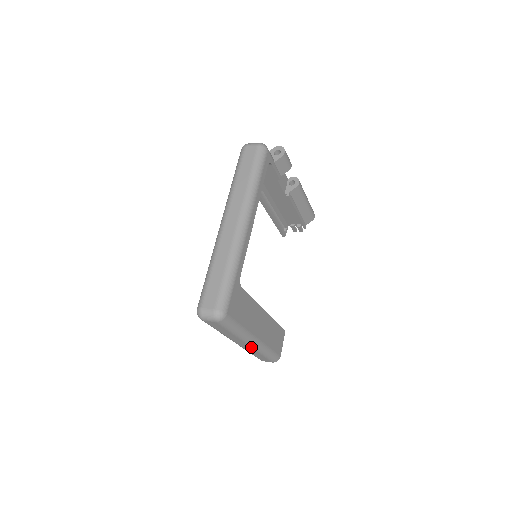
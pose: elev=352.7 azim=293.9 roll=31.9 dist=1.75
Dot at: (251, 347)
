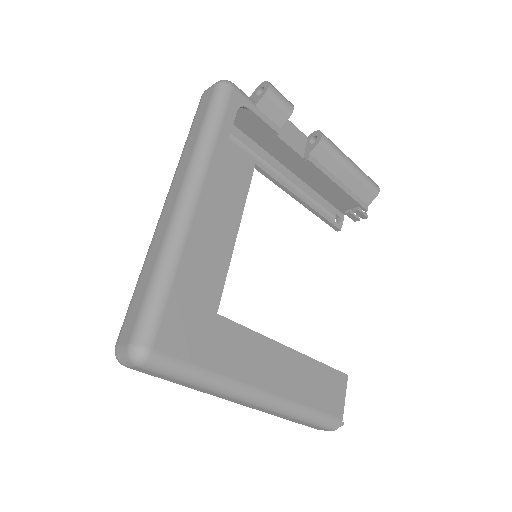
Dot at: (261, 407)
